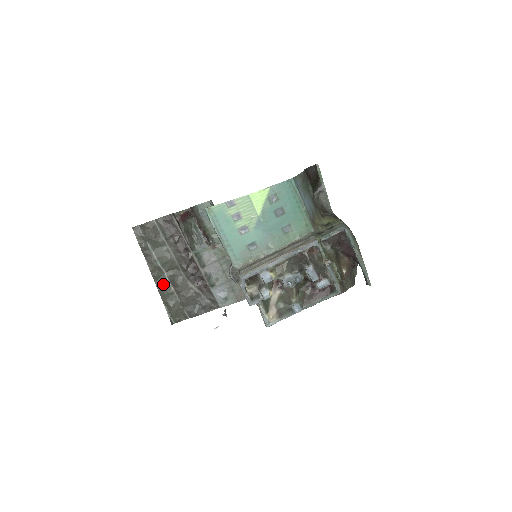
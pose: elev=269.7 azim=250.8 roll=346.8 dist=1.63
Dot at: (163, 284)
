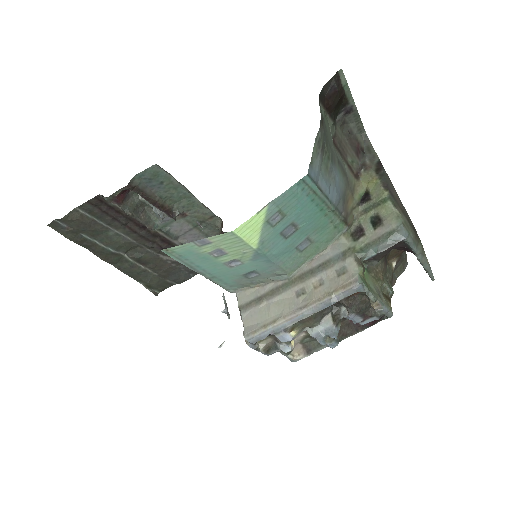
Dot at: (127, 266)
